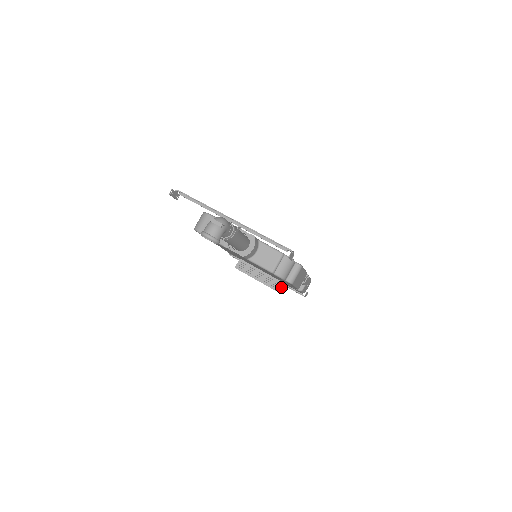
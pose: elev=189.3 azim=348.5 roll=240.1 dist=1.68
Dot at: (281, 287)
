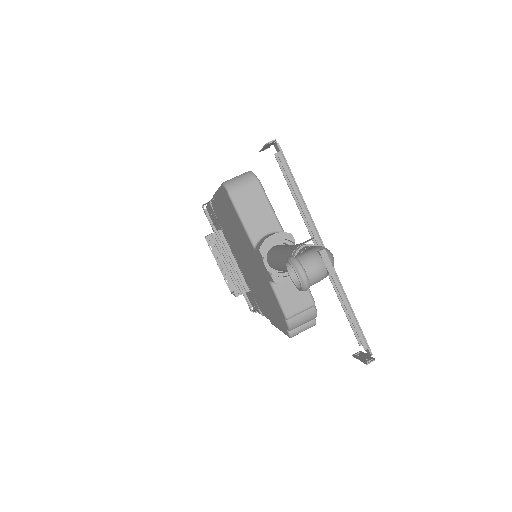
Dot at: occluded
